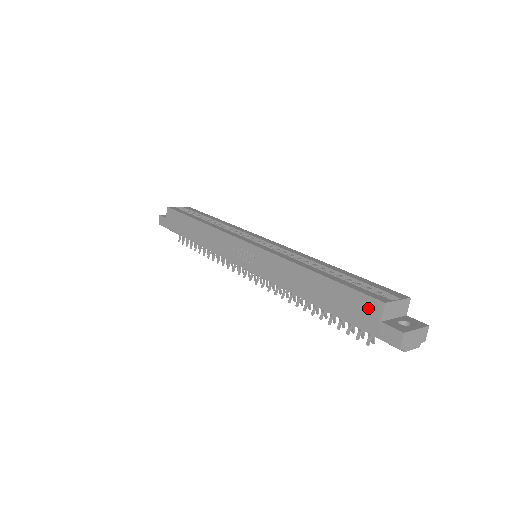
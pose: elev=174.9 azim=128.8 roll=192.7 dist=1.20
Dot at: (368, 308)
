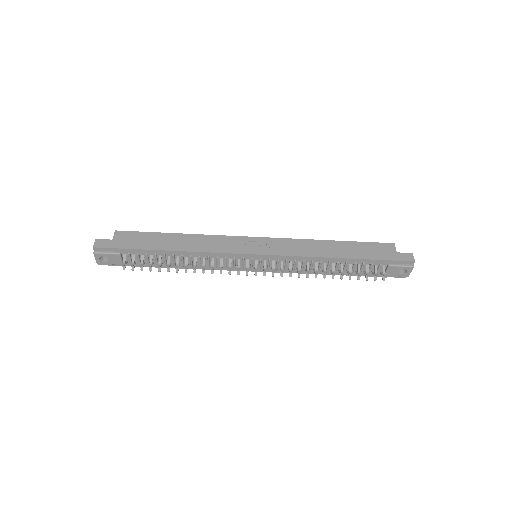
Dot at: (385, 248)
